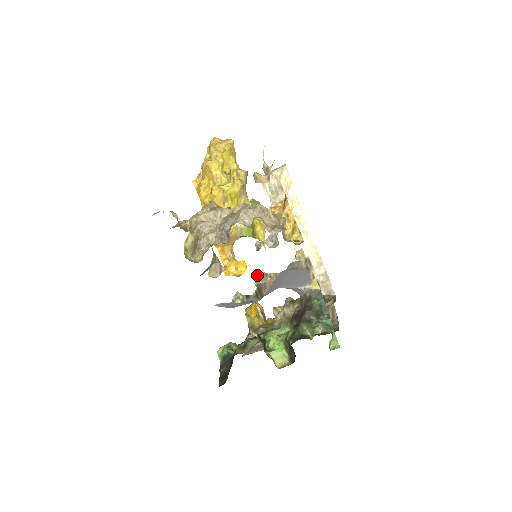
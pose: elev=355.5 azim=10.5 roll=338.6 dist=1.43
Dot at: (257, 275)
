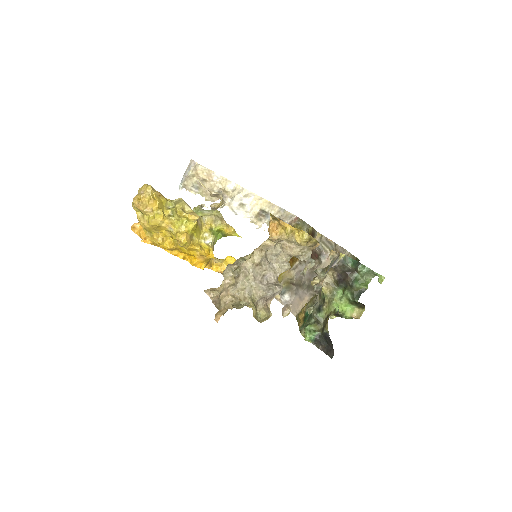
Dot at: (313, 288)
